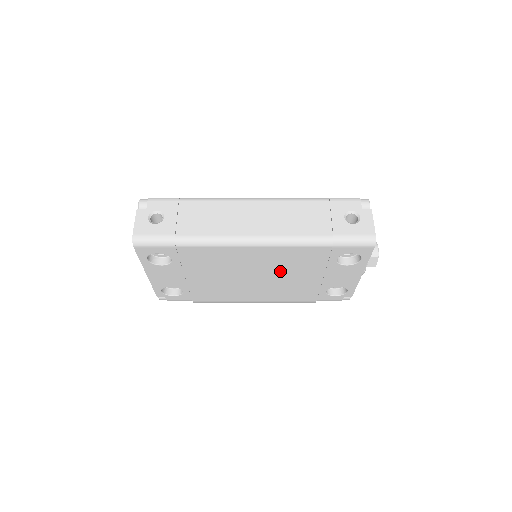
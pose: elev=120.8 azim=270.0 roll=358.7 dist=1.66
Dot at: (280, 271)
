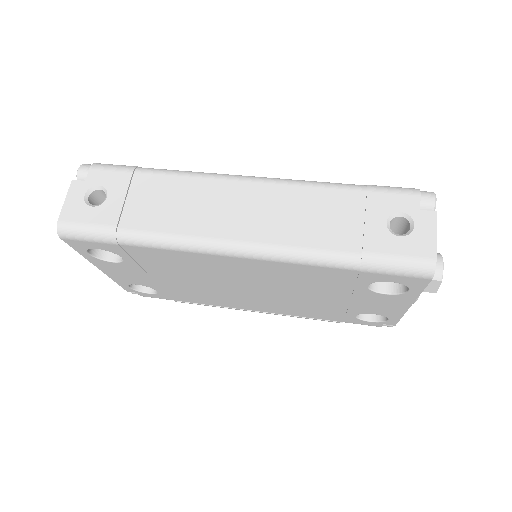
Dot at: (283, 287)
